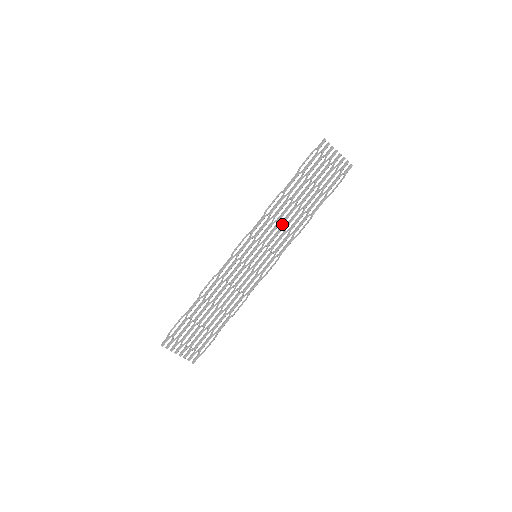
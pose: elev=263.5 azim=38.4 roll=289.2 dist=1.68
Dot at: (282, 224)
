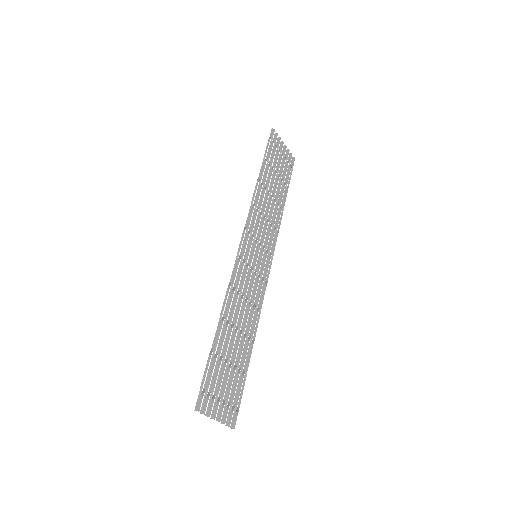
Dot at: (266, 216)
